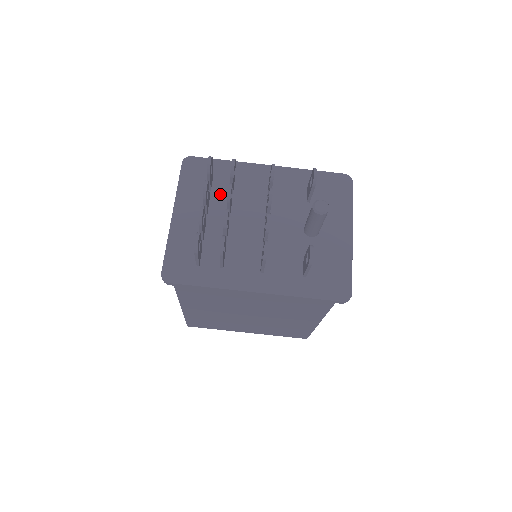
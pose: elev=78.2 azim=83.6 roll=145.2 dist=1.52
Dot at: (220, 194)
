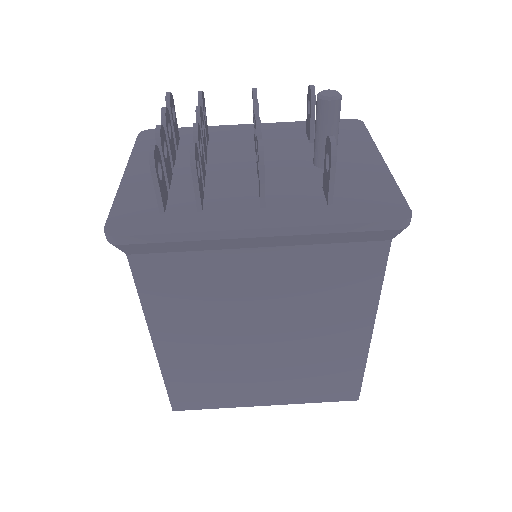
Dot at: occluded
